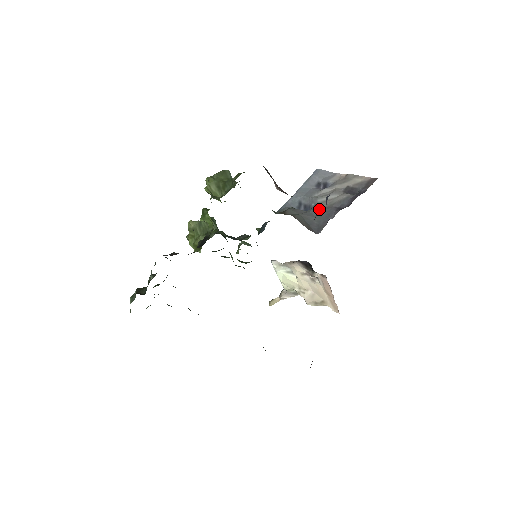
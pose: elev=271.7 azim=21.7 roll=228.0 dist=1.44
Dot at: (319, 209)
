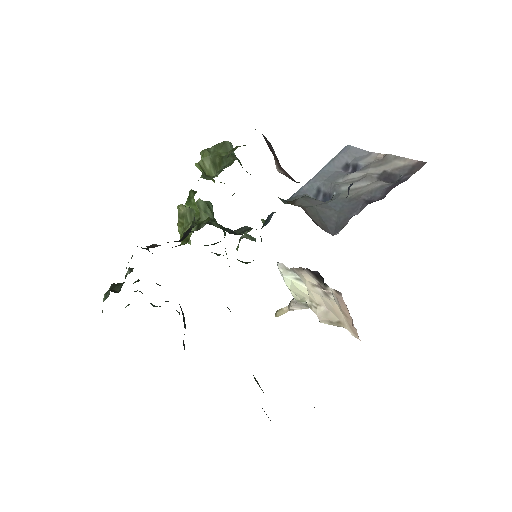
Dot at: (341, 200)
